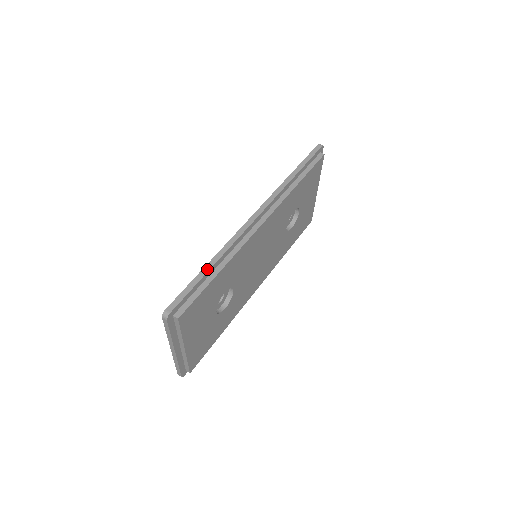
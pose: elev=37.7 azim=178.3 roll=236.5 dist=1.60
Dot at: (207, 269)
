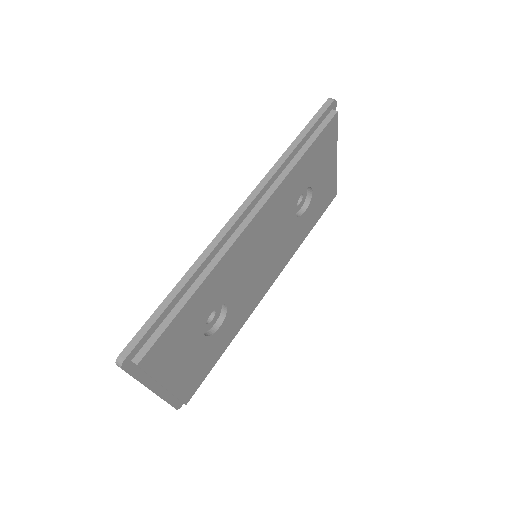
Dot at: (174, 294)
